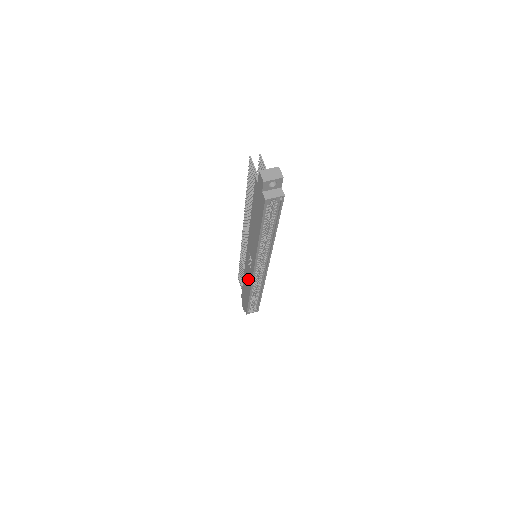
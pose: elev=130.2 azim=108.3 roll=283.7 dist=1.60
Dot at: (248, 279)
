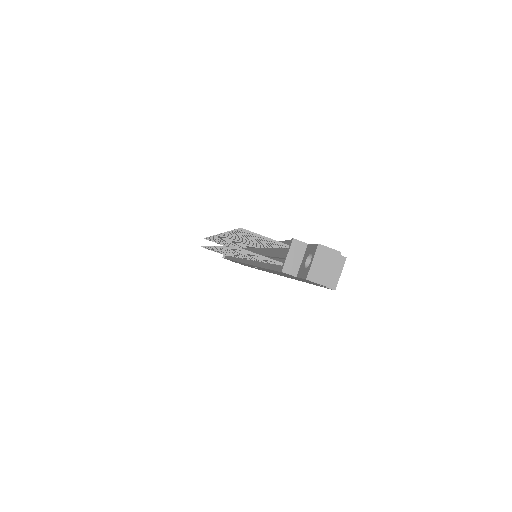
Dot at: occluded
